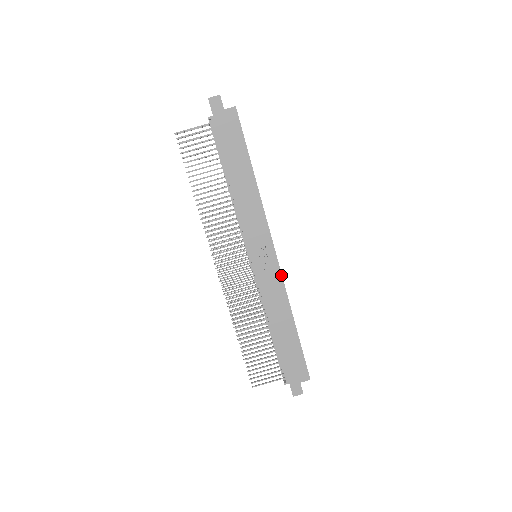
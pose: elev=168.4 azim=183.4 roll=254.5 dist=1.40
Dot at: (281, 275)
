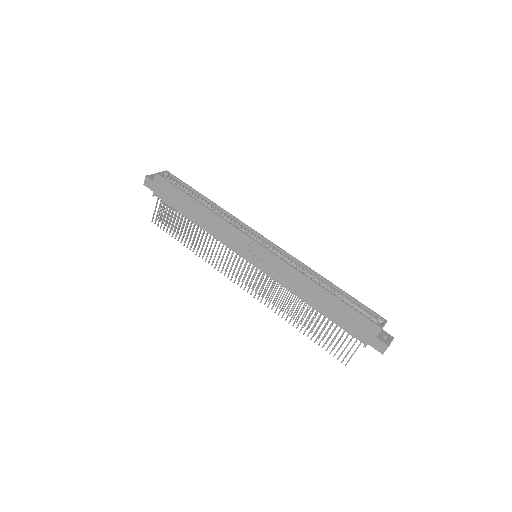
Dot at: (277, 257)
